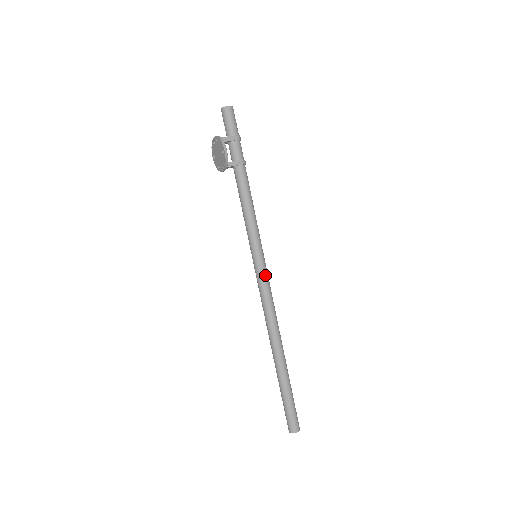
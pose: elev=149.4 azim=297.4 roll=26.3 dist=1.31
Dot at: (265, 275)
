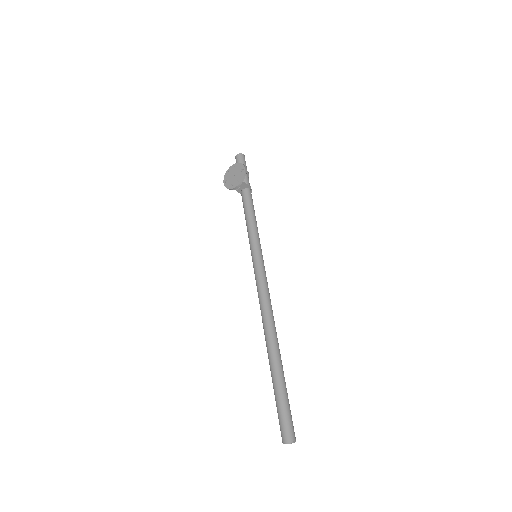
Dot at: (265, 271)
